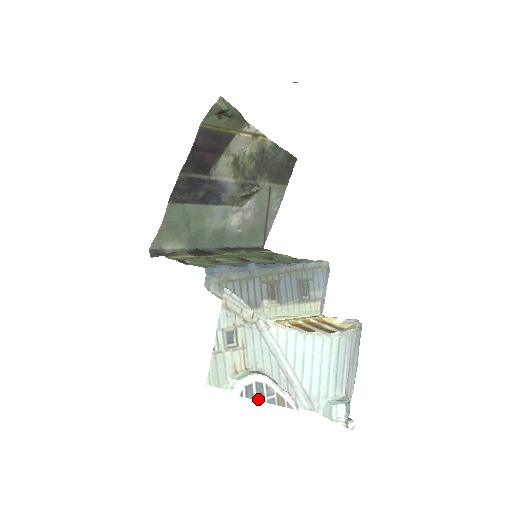
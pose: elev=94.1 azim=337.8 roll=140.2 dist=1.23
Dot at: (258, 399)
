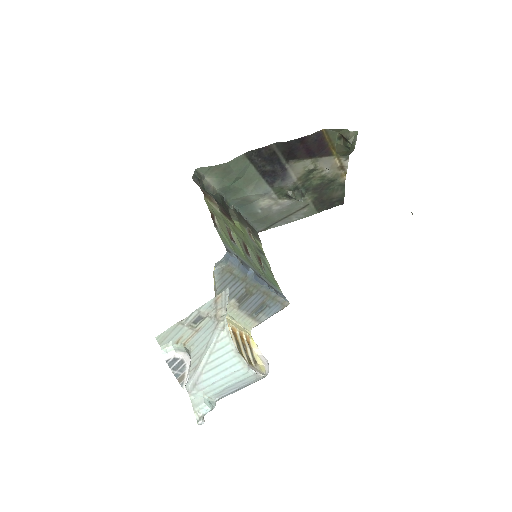
Dot at: (172, 369)
